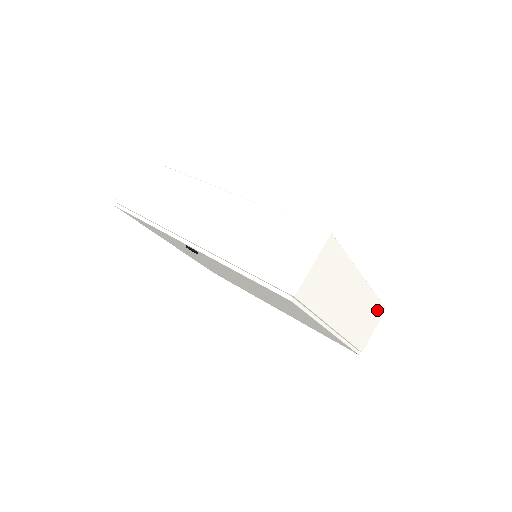
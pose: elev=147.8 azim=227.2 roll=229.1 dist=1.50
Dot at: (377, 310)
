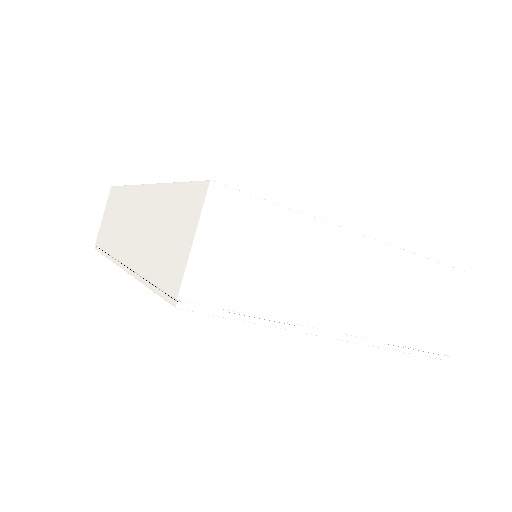
Dot at: (449, 282)
